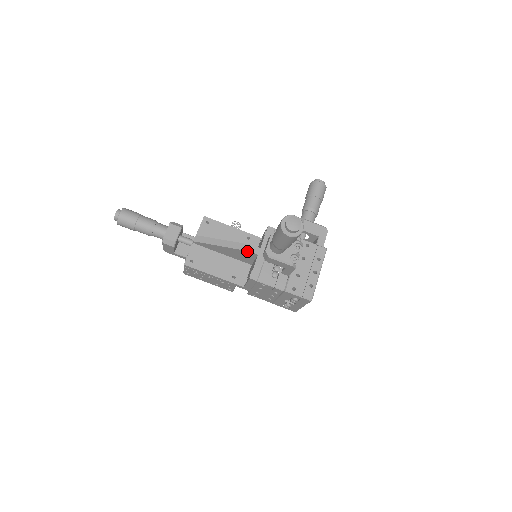
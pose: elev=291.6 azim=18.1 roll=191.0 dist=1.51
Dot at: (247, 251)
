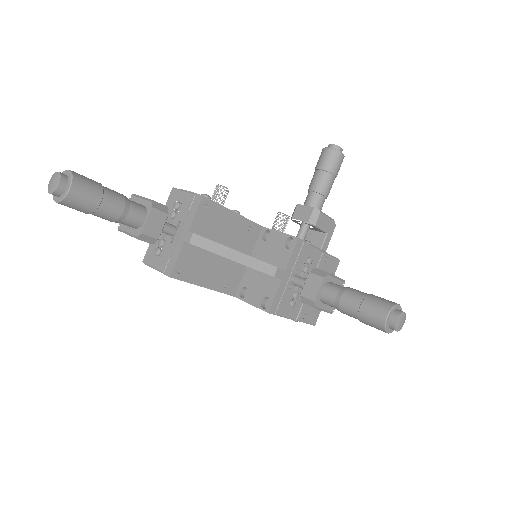
Dot at: (271, 275)
